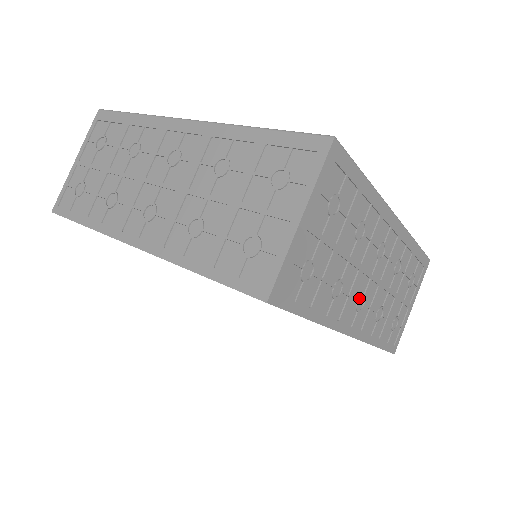
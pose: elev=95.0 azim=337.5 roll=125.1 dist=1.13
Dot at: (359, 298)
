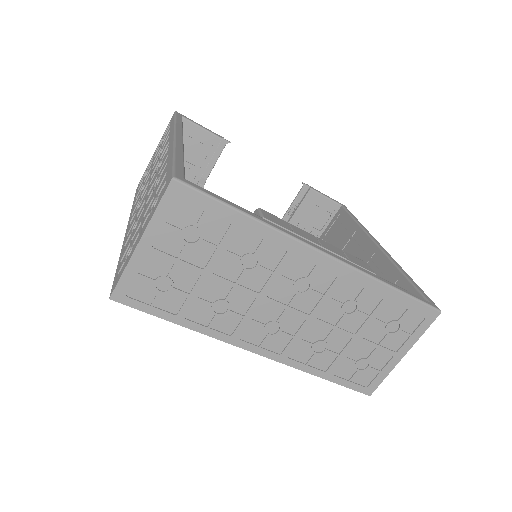
Dot at: (267, 323)
